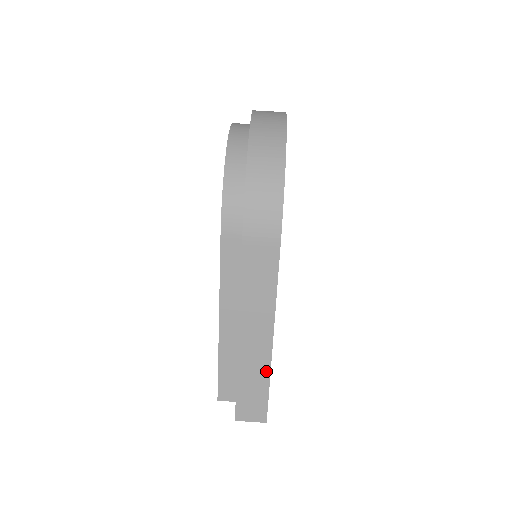
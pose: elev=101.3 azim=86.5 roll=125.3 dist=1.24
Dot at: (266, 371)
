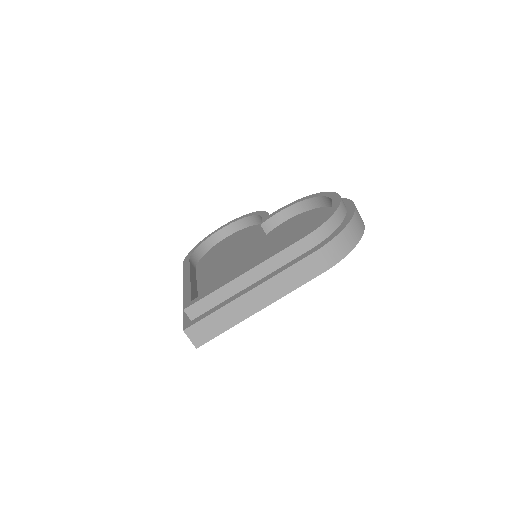
Dot at: (237, 321)
